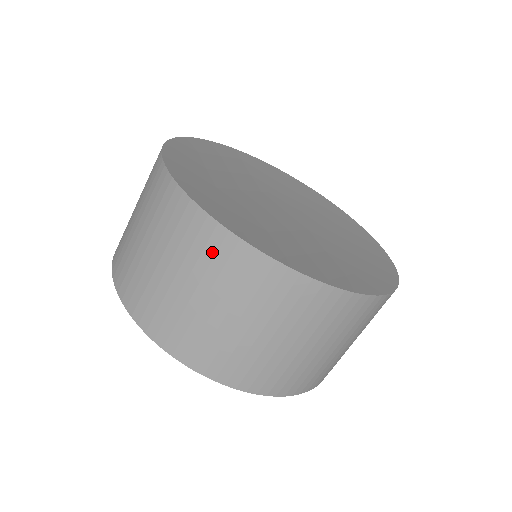
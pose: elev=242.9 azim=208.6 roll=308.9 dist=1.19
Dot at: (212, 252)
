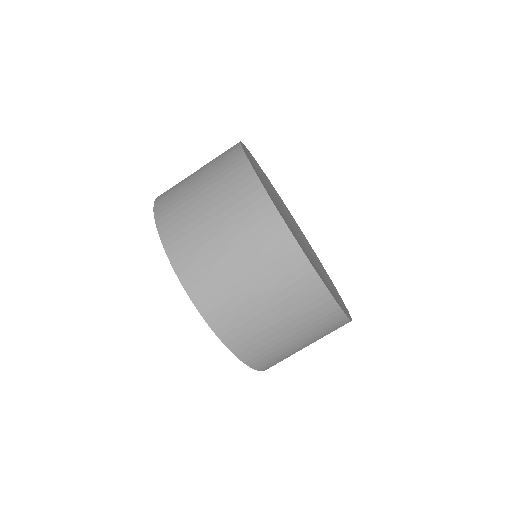
Dot at: (283, 263)
